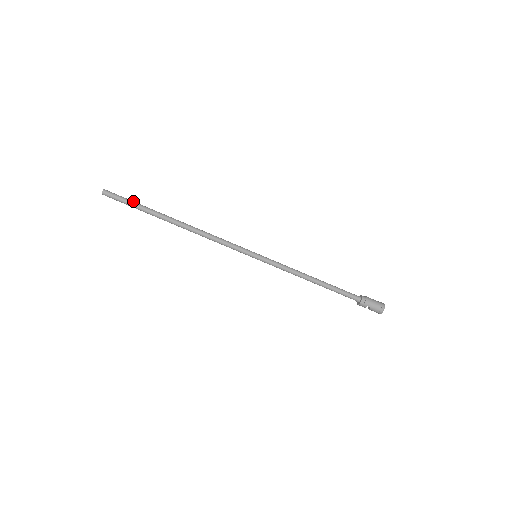
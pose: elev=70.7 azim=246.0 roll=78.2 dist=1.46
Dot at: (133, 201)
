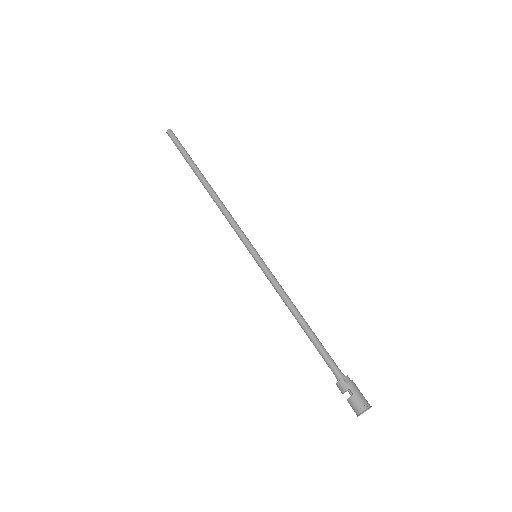
Dot at: occluded
